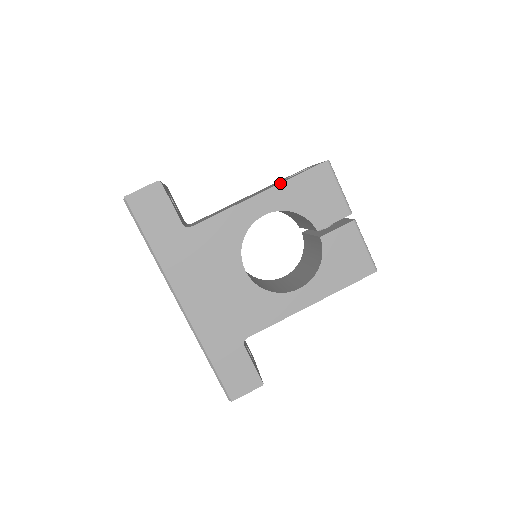
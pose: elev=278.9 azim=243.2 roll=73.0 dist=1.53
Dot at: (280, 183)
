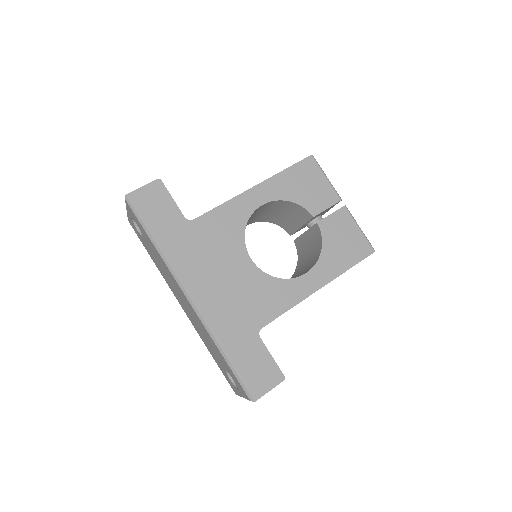
Dot at: (272, 176)
